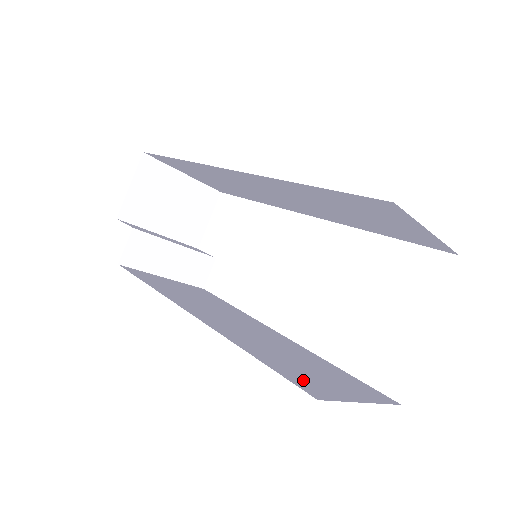
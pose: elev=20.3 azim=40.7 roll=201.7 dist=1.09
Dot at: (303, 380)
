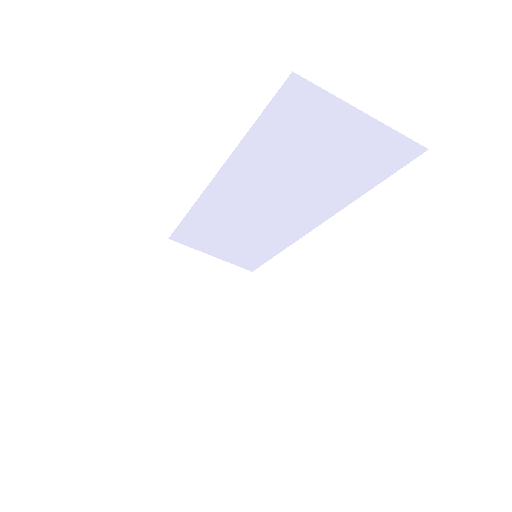
Dot at: occluded
